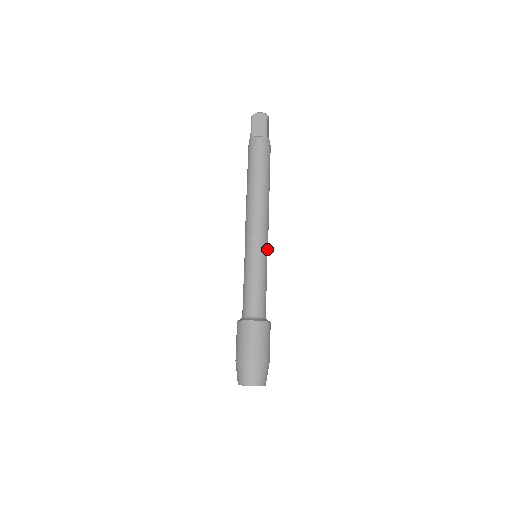
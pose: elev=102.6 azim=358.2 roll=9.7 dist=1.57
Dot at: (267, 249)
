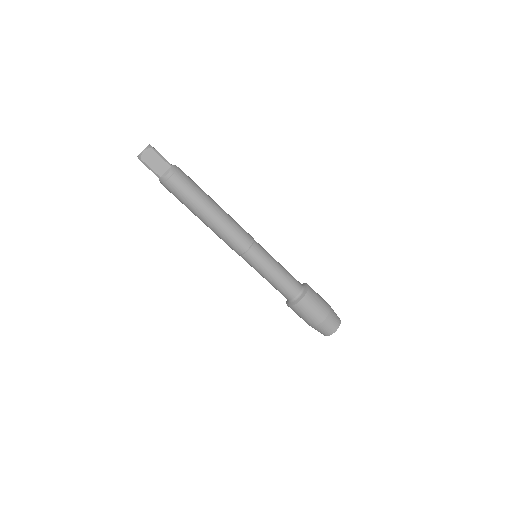
Dot at: (258, 244)
